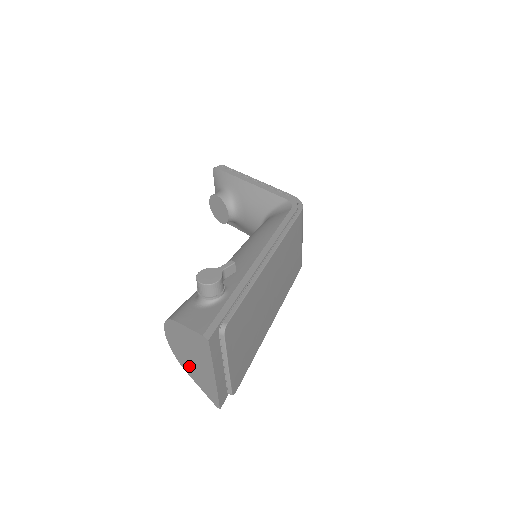
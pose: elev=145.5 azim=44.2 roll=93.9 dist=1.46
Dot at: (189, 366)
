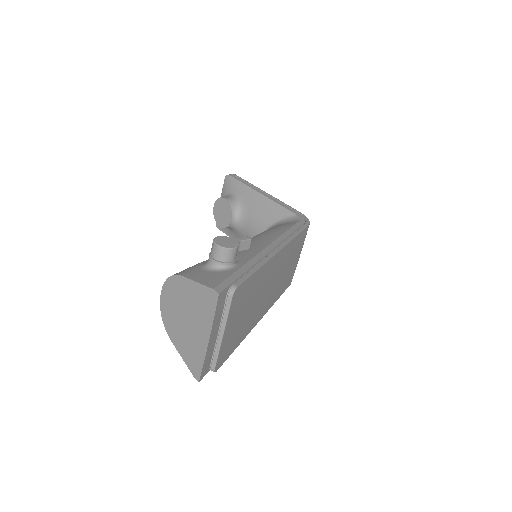
Dot at: (178, 331)
